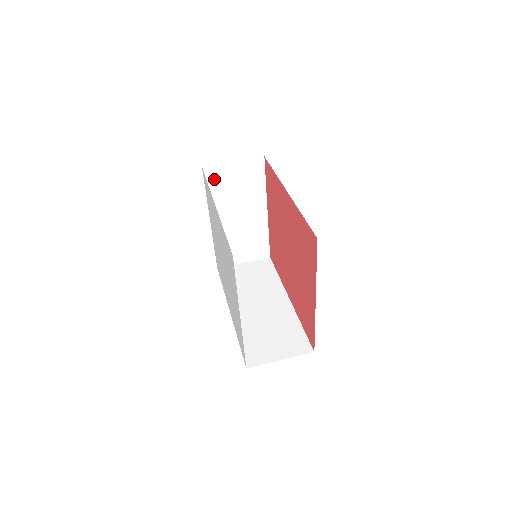
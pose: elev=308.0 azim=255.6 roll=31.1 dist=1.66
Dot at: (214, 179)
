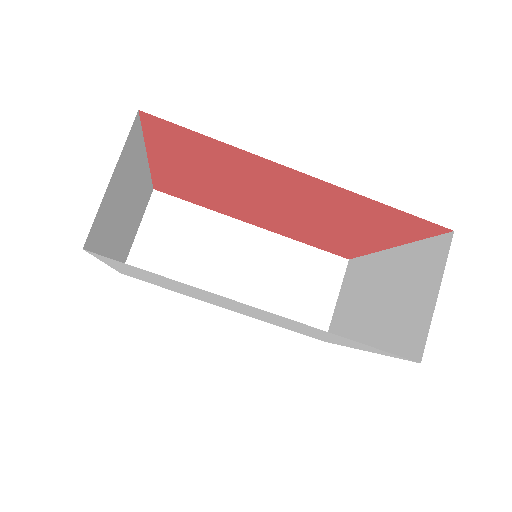
Dot at: (98, 232)
